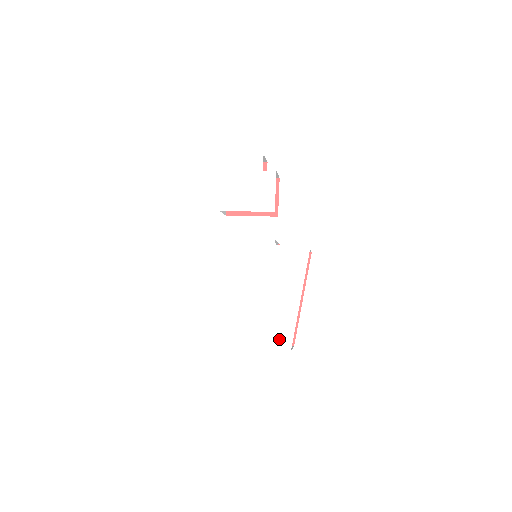
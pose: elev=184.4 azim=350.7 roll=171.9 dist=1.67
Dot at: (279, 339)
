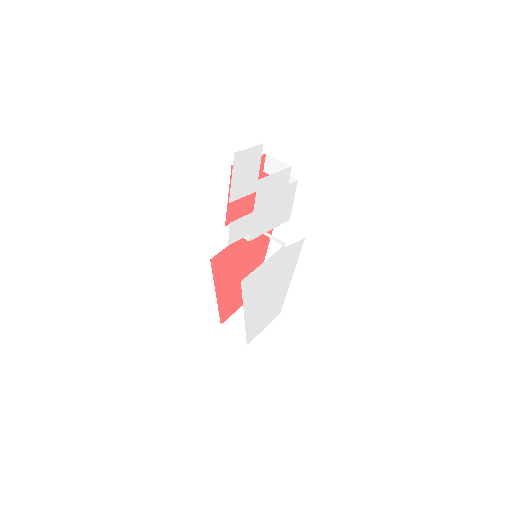
Dot at: (275, 311)
